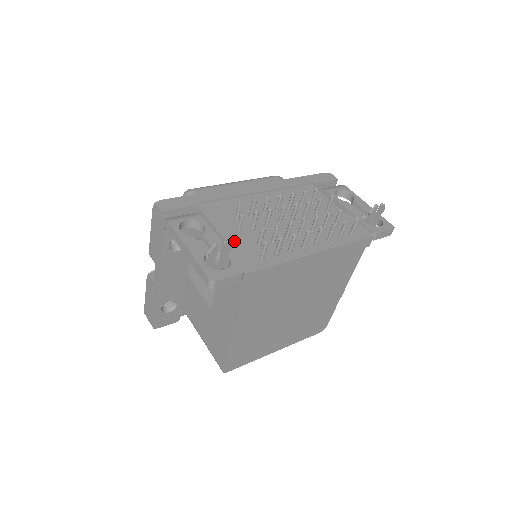
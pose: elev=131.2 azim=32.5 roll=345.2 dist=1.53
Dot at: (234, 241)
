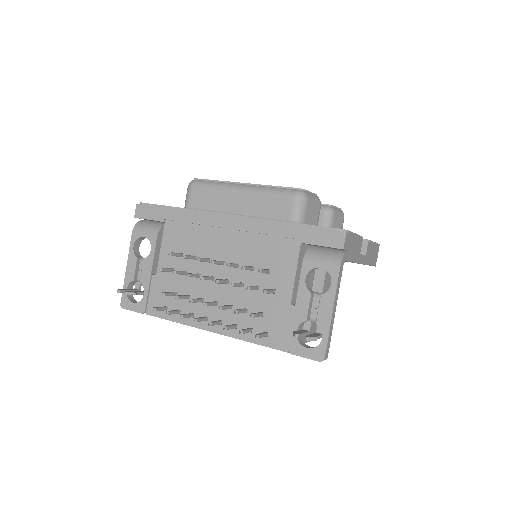
Dot at: (161, 278)
